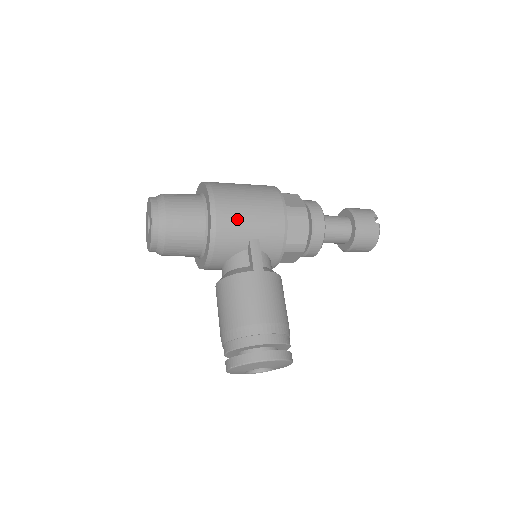
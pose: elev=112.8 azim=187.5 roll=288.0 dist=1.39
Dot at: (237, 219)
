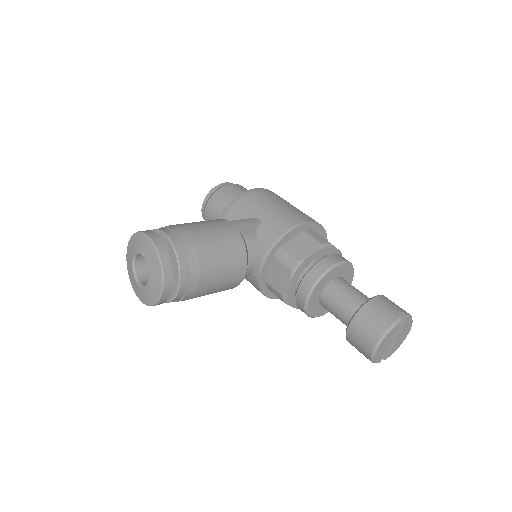
Dot at: (262, 201)
